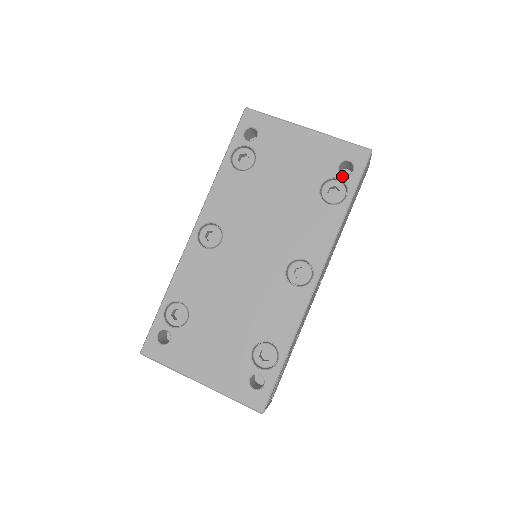
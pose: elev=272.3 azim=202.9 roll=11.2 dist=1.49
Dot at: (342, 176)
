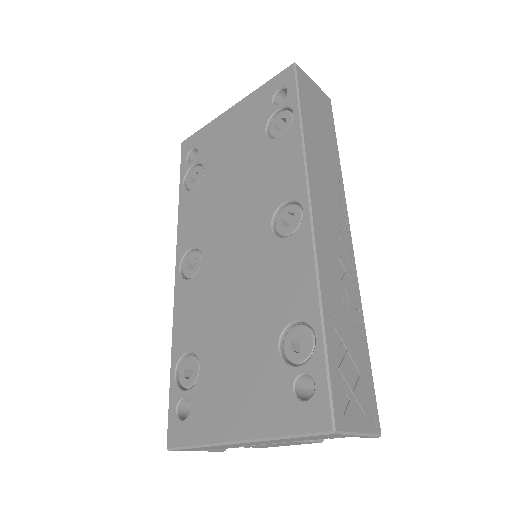
Dot at: (280, 105)
